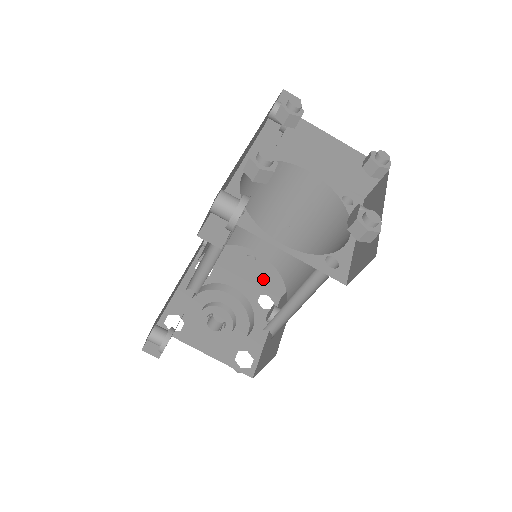
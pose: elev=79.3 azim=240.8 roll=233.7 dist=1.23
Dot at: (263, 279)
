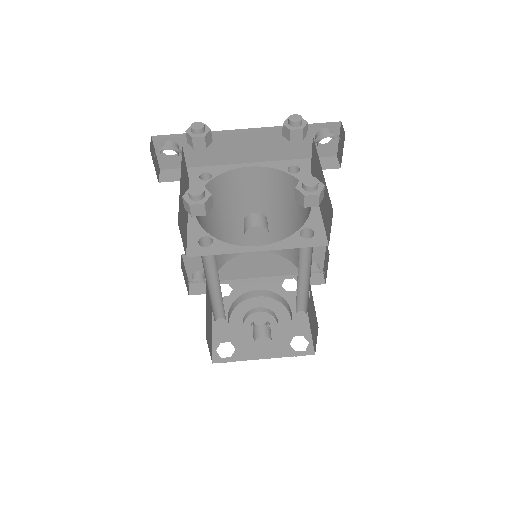
Dot at: occluded
